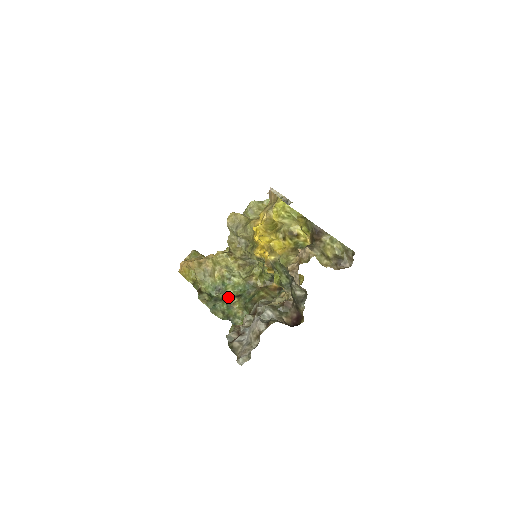
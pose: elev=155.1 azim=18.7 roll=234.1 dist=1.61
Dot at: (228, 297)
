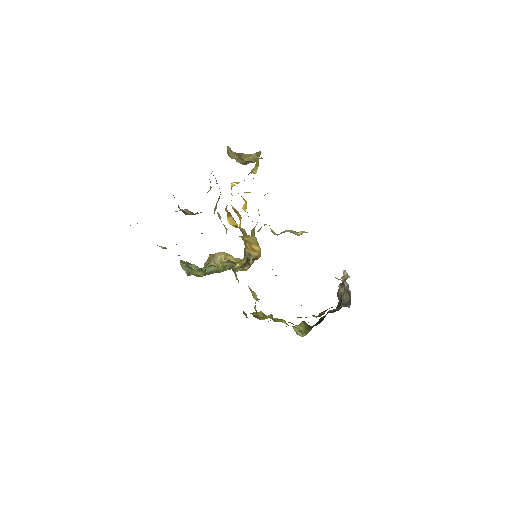
Dot at: occluded
